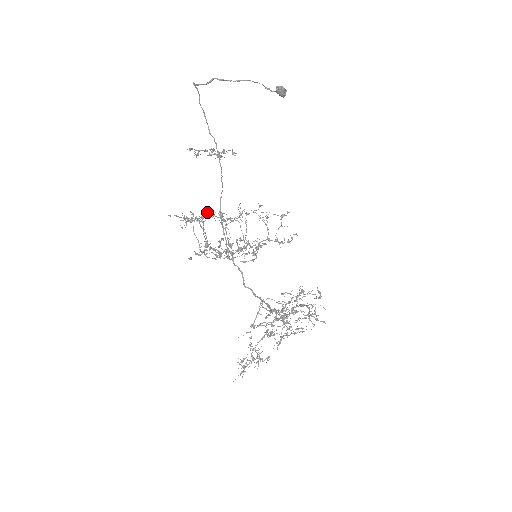
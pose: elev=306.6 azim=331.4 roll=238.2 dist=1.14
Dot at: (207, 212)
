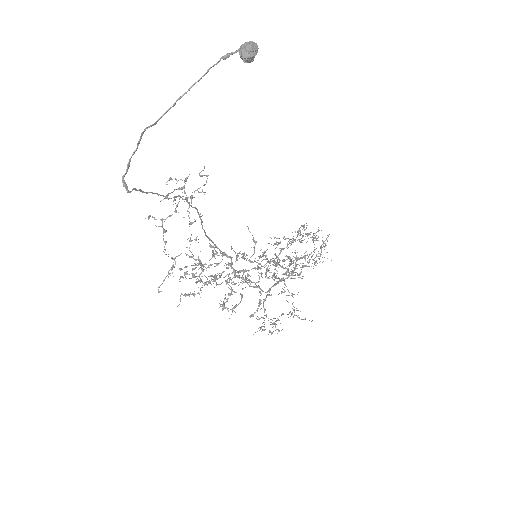
Dot at: (199, 281)
